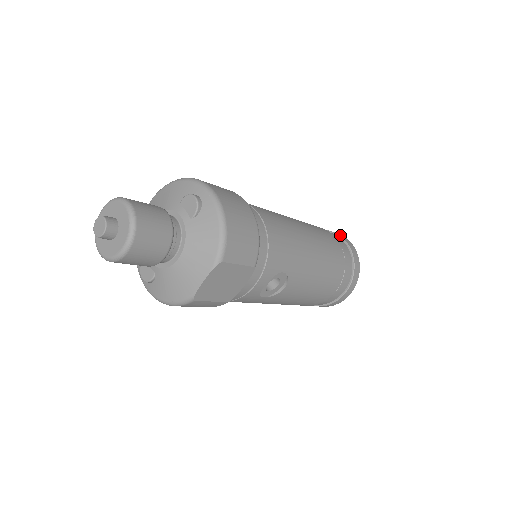
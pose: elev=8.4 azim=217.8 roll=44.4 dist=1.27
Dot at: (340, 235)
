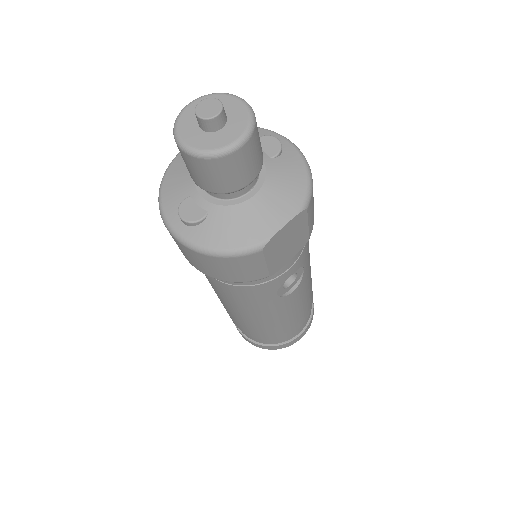
Dot at: occluded
